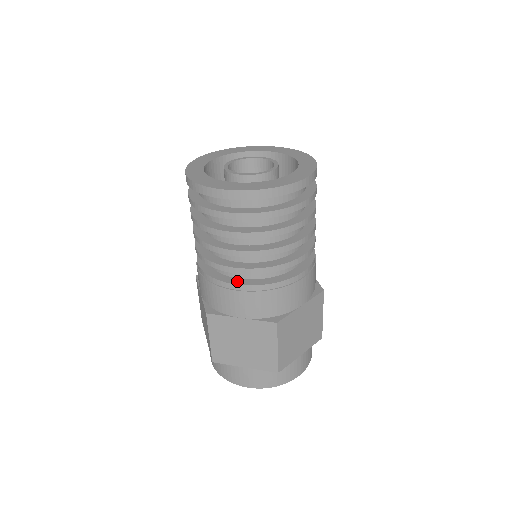
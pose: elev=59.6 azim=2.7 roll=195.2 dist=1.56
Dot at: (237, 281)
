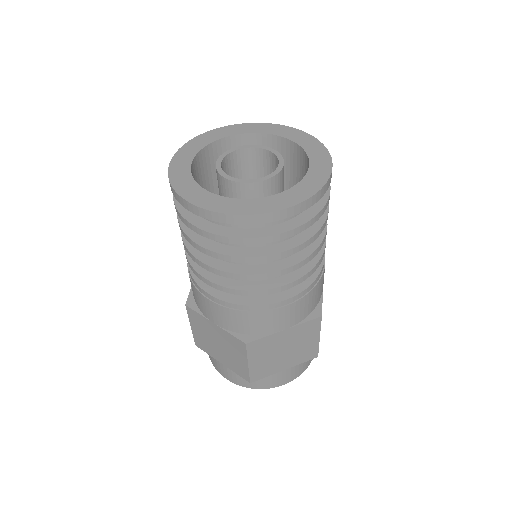
Dot at: (278, 297)
